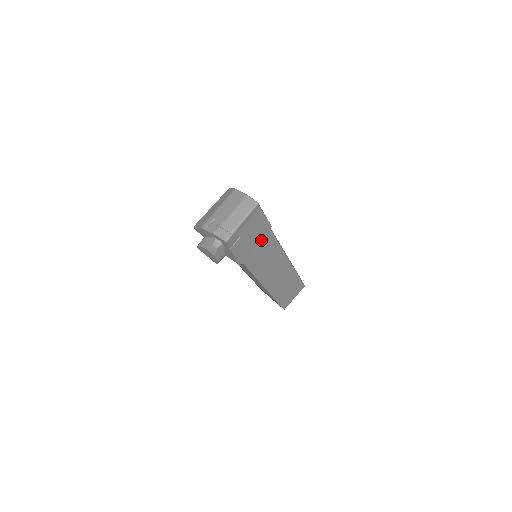
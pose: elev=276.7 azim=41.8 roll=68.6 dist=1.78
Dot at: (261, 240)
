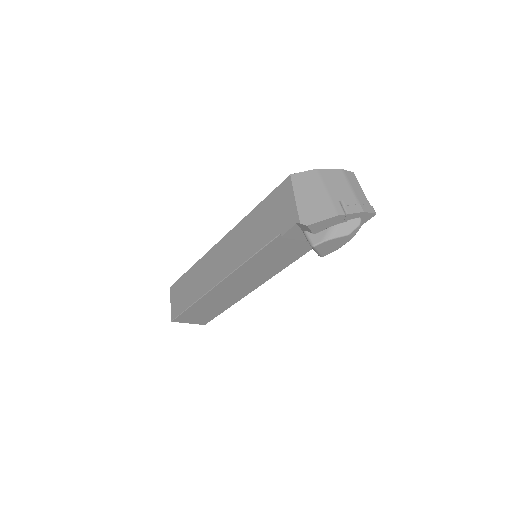
Dot at: occluded
